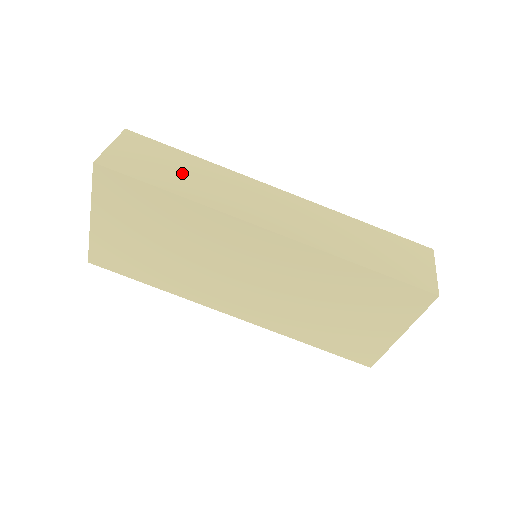
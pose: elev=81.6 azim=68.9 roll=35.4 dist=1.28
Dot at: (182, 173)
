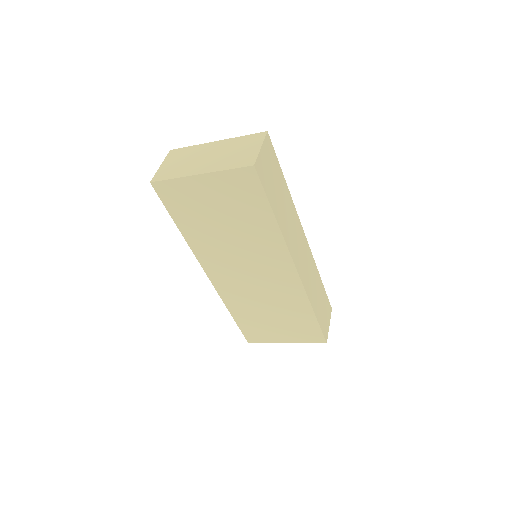
Dot at: (280, 198)
